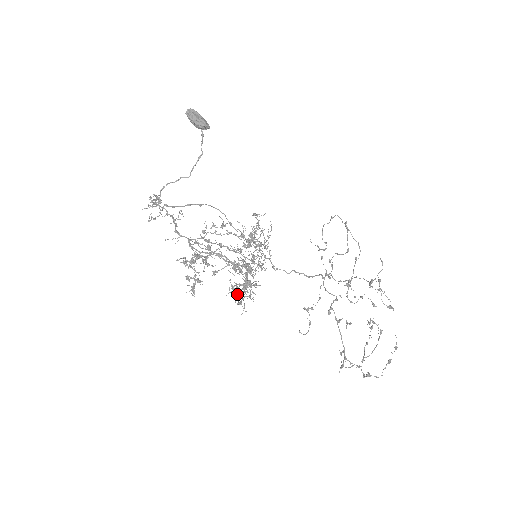
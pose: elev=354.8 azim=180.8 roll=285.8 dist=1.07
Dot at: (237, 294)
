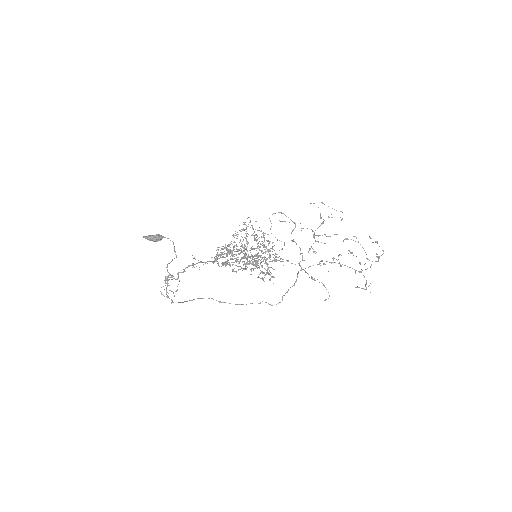
Dot at: (269, 273)
